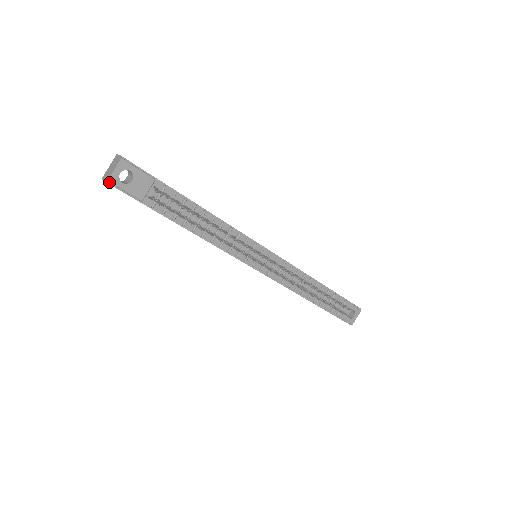
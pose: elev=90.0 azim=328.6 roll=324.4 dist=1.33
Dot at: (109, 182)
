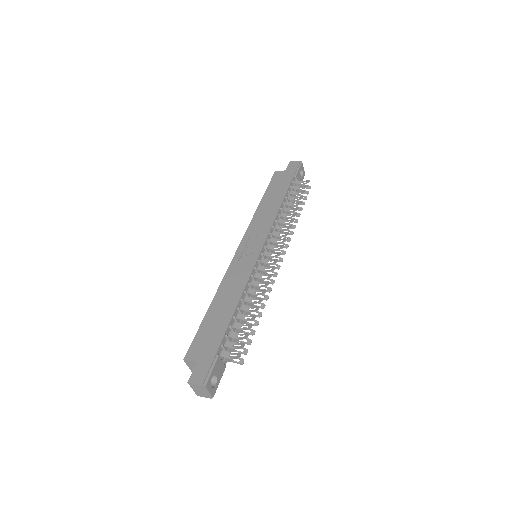
Dot at: occluded
